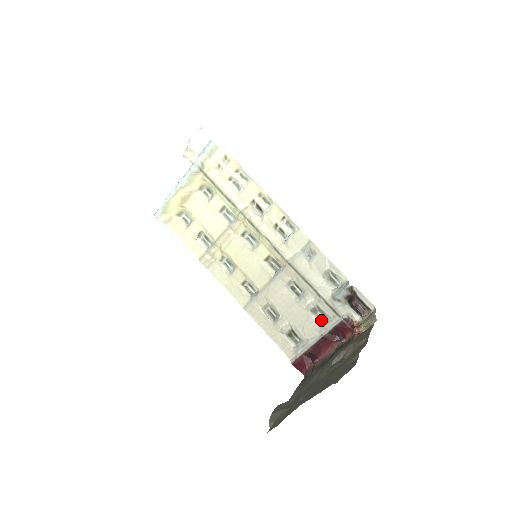
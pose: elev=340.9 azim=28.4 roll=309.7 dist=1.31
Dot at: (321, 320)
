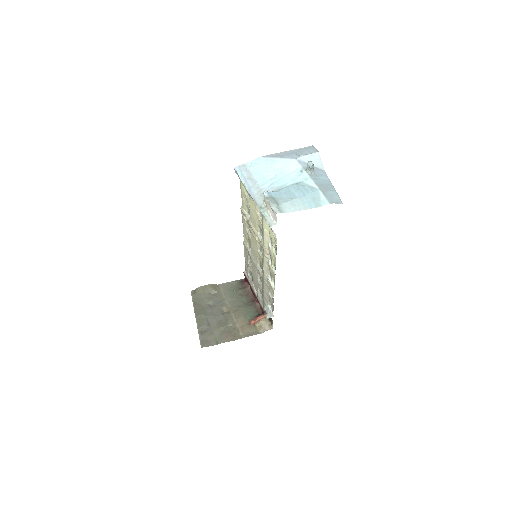
Dot at: (261, 293)
